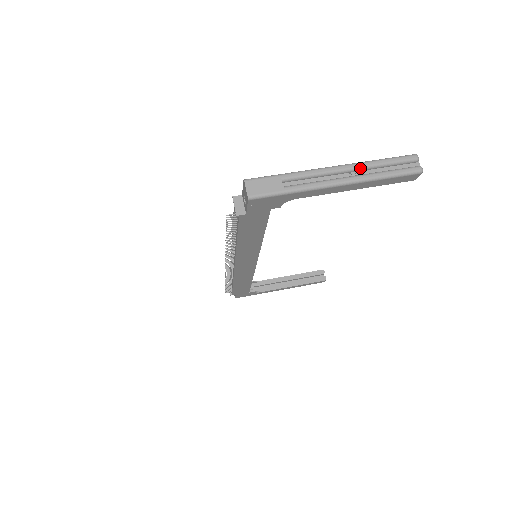
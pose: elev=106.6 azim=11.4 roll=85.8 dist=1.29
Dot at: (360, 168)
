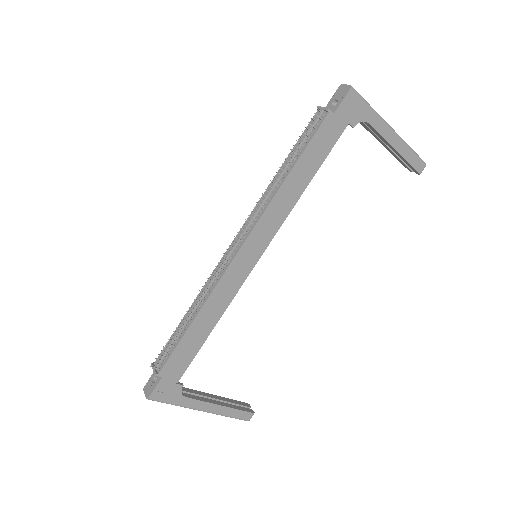
Dot at: occluded
